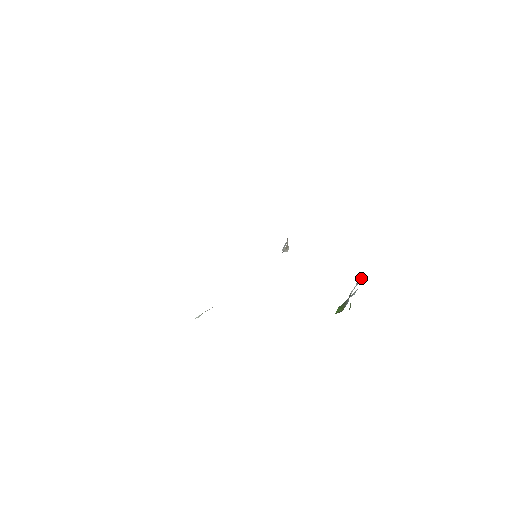
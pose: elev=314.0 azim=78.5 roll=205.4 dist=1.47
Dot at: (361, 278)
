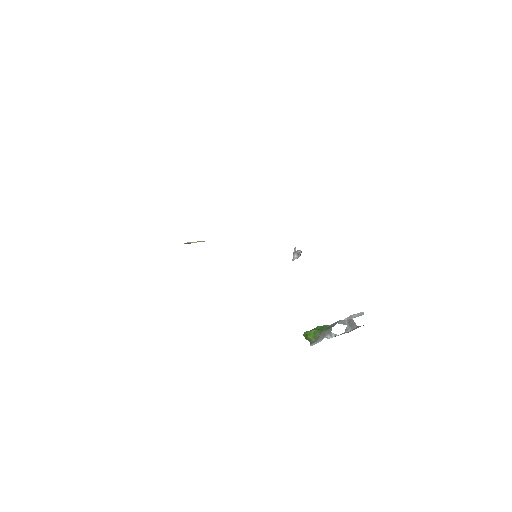
Dot at: (357, 315)
